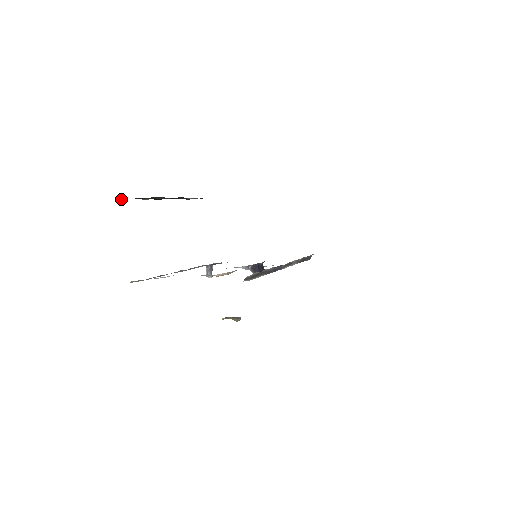
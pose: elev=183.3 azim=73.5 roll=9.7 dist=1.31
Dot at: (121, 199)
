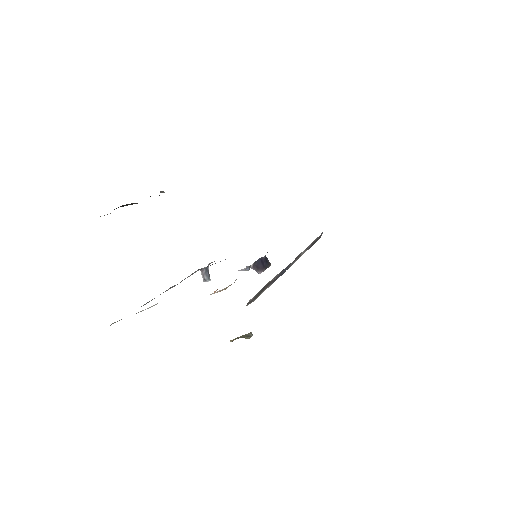
Dot at: occluded
